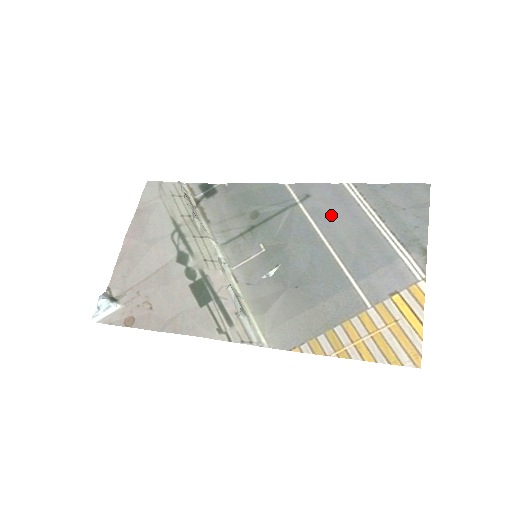
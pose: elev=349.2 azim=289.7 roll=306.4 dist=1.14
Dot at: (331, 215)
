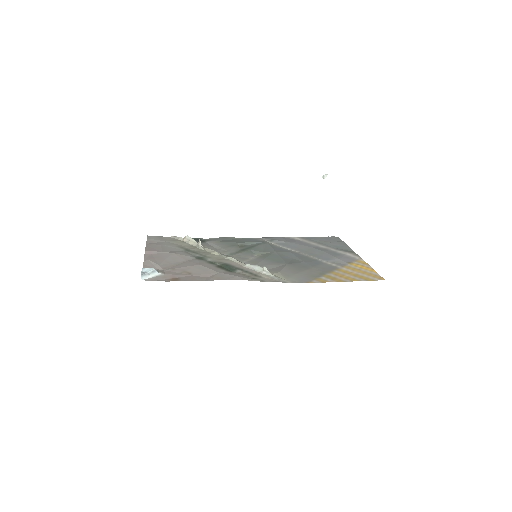
Dot at: (293, 244)
